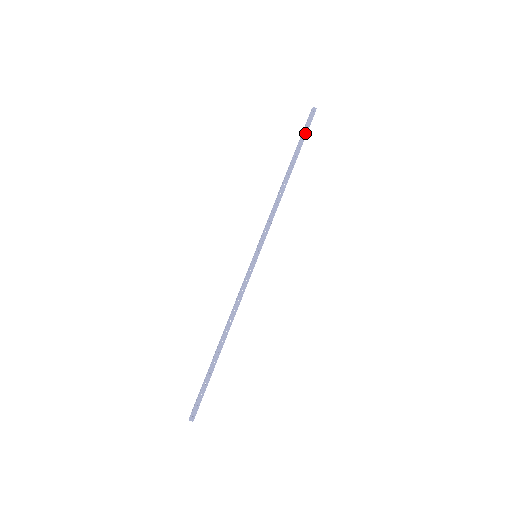
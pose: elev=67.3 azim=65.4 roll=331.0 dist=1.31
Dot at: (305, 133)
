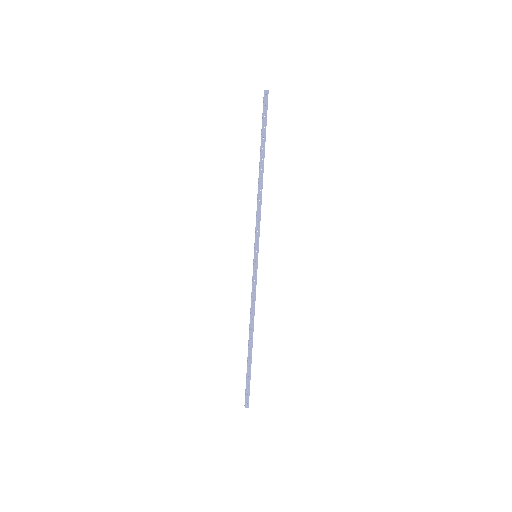
Dot at: (265, 121)
